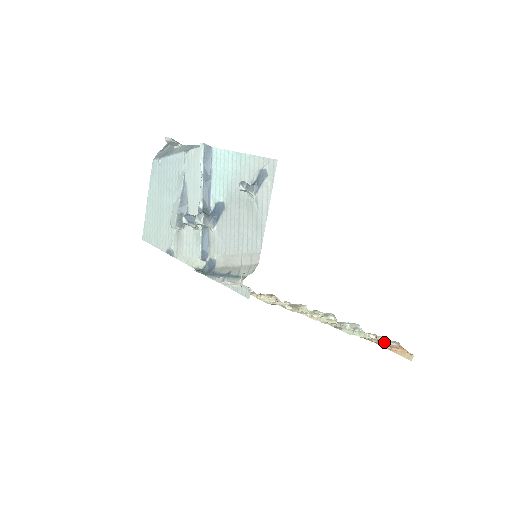
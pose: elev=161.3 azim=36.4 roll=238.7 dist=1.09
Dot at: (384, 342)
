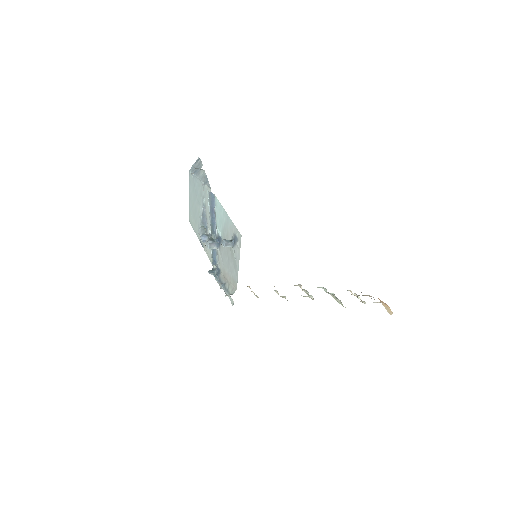
Dot at: occluded
